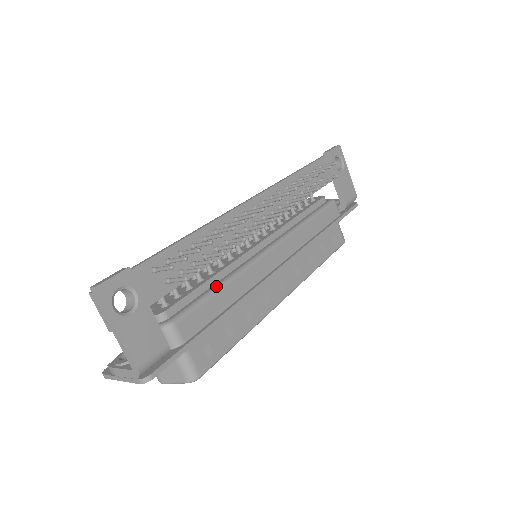
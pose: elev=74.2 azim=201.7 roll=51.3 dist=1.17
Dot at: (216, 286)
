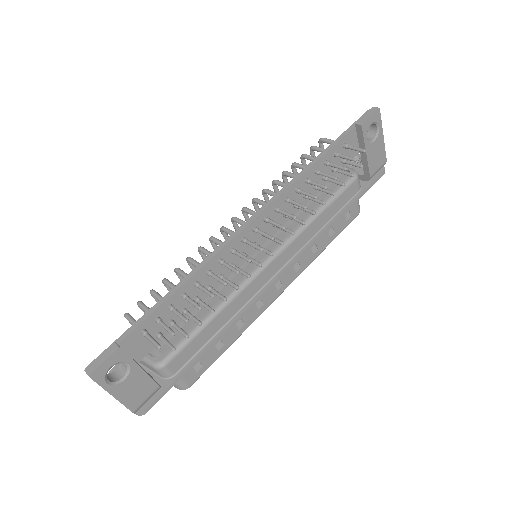
Dot at: (208, 317)
